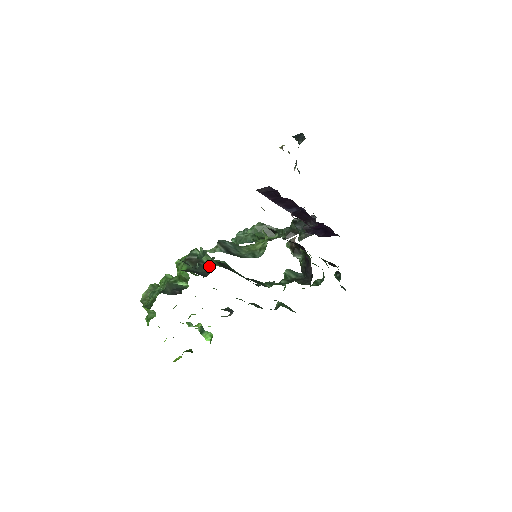
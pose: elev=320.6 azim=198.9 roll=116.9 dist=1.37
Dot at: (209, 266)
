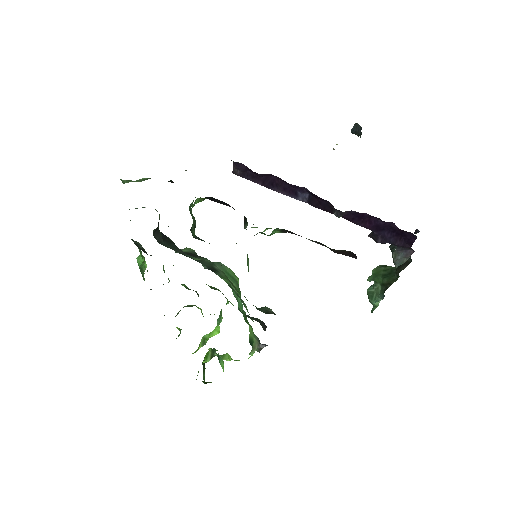
Dot at: occluded
